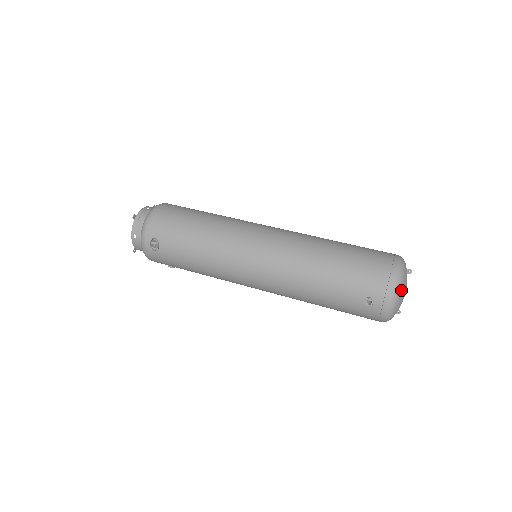
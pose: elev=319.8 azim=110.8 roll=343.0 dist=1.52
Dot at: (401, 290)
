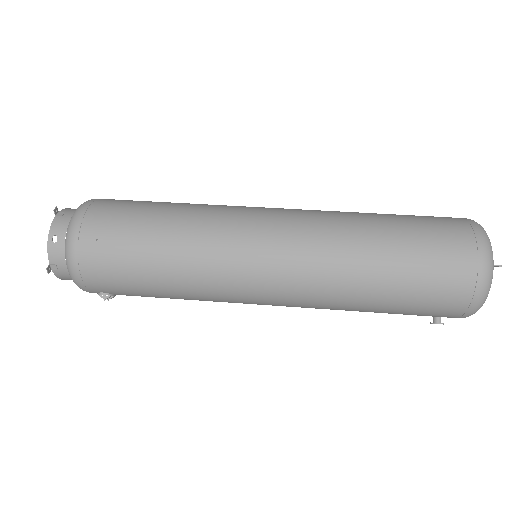
Dot at: occluded
